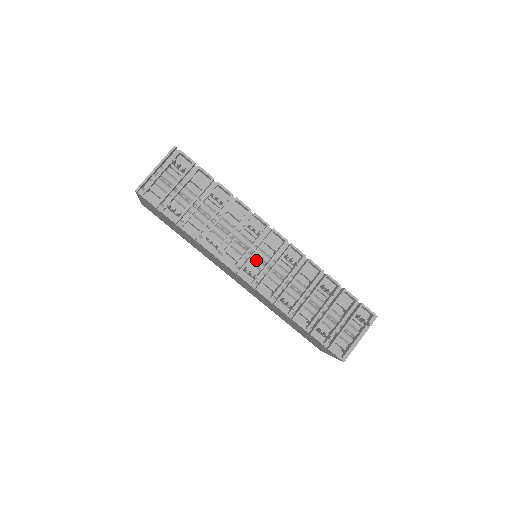
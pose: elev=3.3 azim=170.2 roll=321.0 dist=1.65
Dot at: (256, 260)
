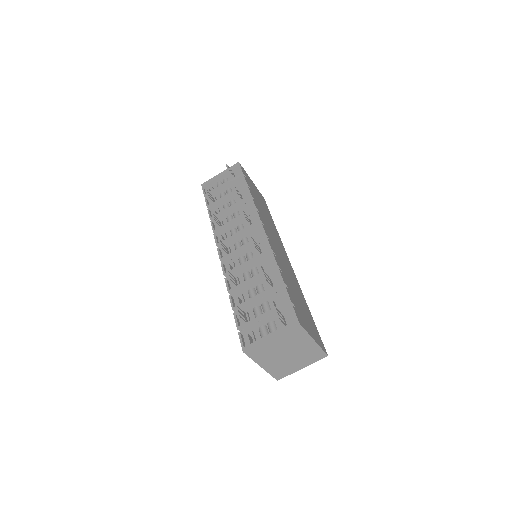
Dot at: (238, 245)
